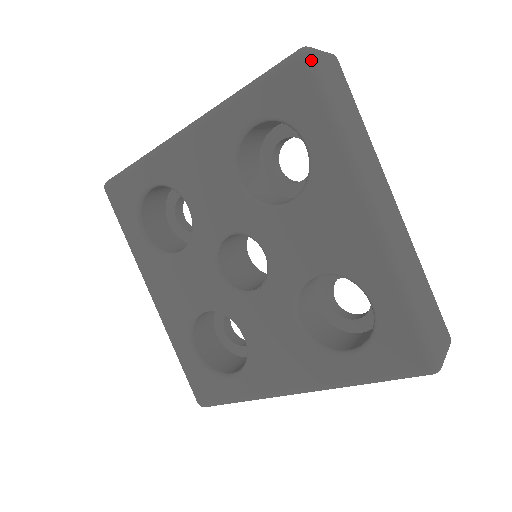
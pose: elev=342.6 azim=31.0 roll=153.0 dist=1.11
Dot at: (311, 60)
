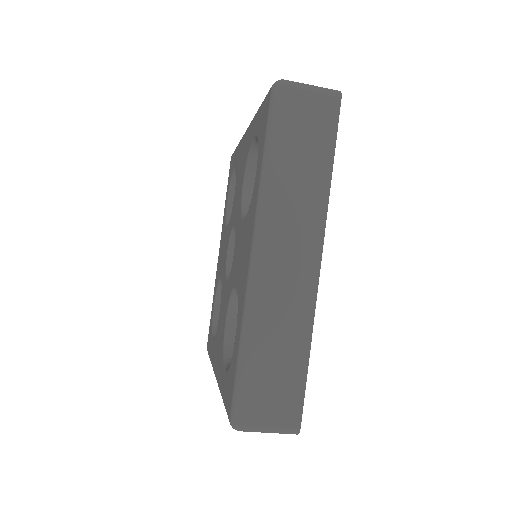
Dot at: occluded
